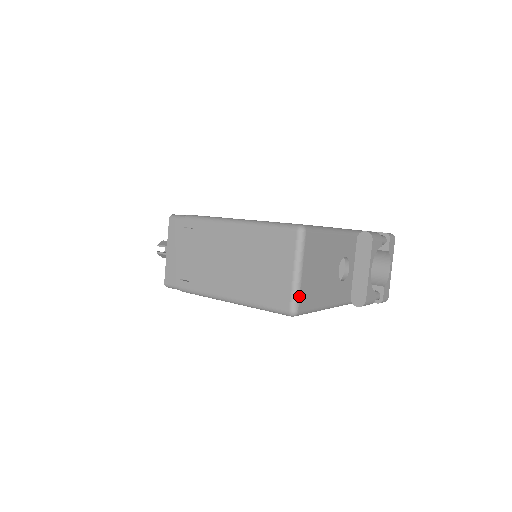
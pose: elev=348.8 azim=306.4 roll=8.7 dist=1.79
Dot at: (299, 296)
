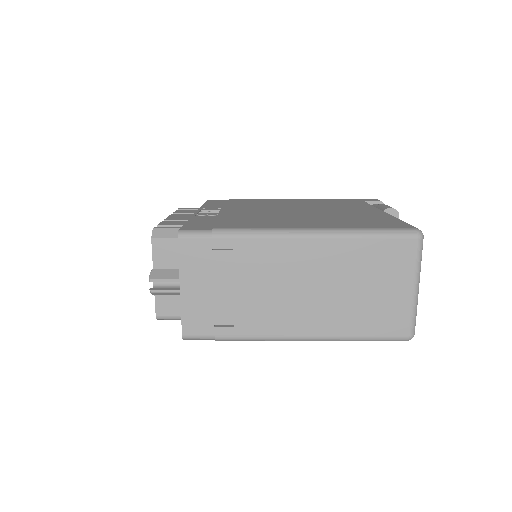
Dot at: (416, 315)
